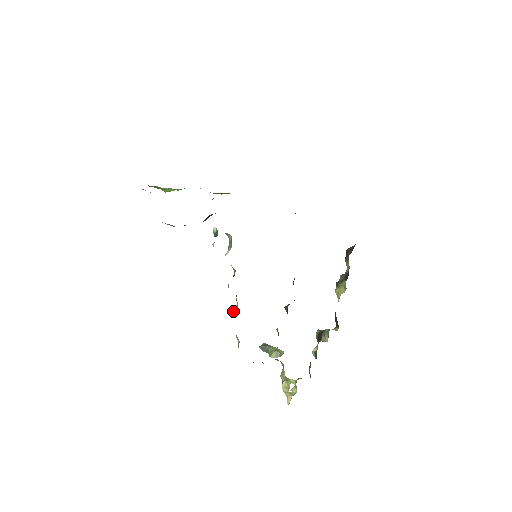
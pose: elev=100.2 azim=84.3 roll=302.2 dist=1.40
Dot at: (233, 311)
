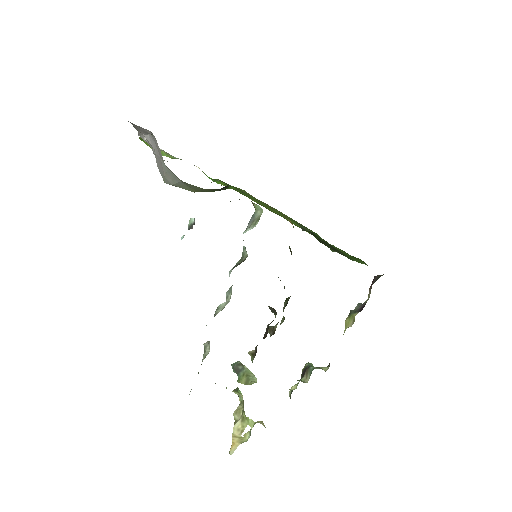
Dot at: (219, 307)
